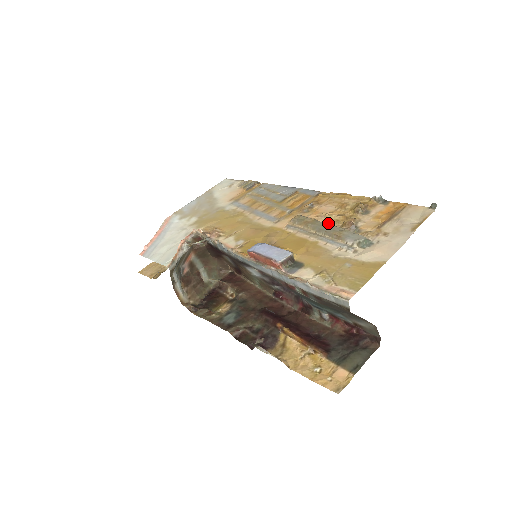
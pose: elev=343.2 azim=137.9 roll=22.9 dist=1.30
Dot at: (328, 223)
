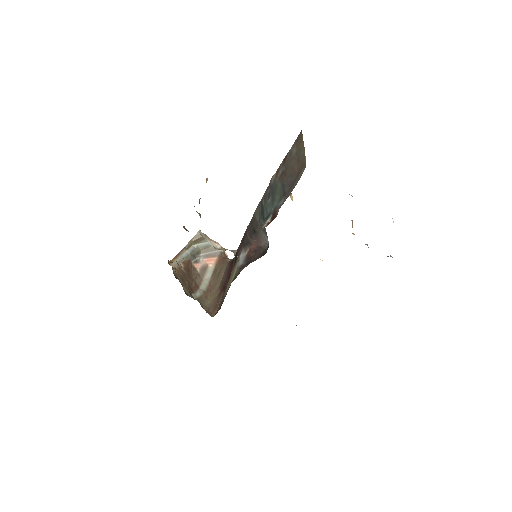
Dot at: occluded
